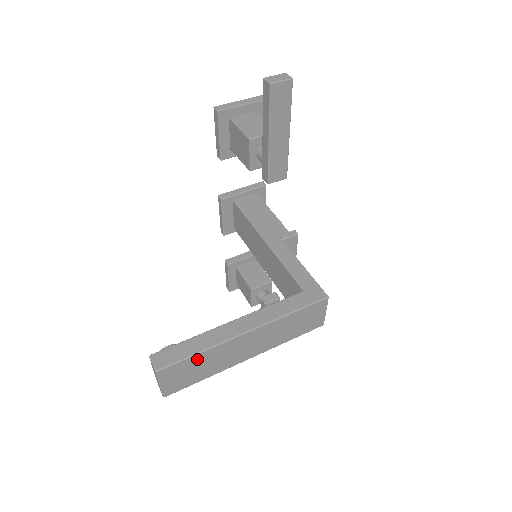
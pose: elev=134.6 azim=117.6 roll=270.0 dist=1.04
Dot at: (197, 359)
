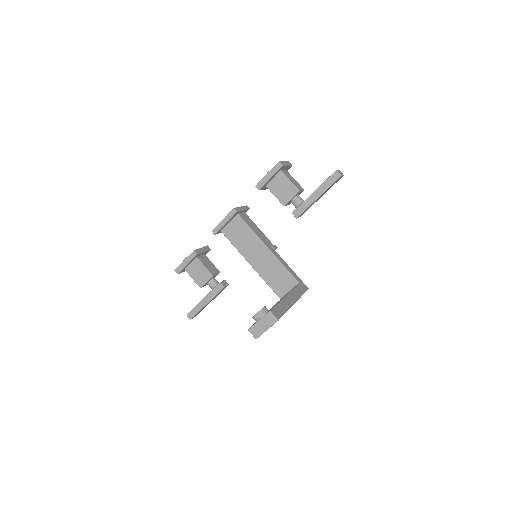
Dot at: occluded
